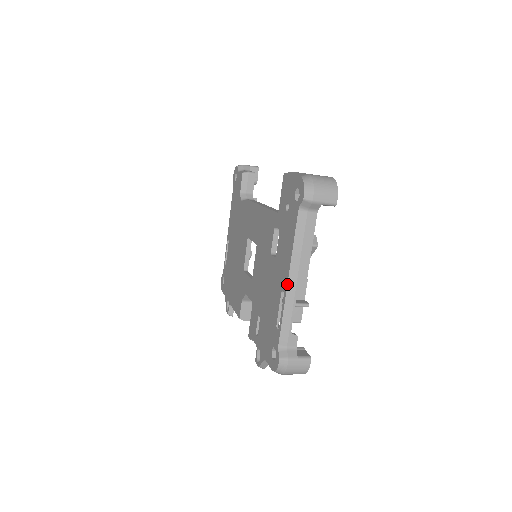
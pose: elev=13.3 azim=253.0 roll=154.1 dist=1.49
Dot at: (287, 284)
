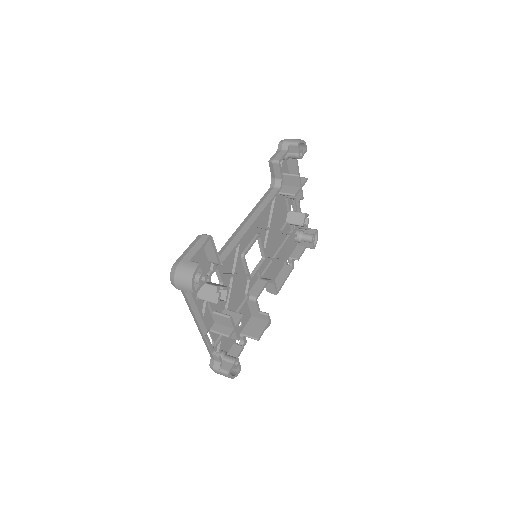
Dot at: (197, 326)
